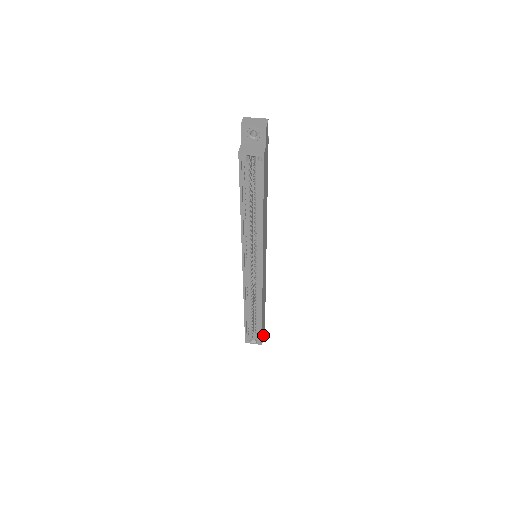
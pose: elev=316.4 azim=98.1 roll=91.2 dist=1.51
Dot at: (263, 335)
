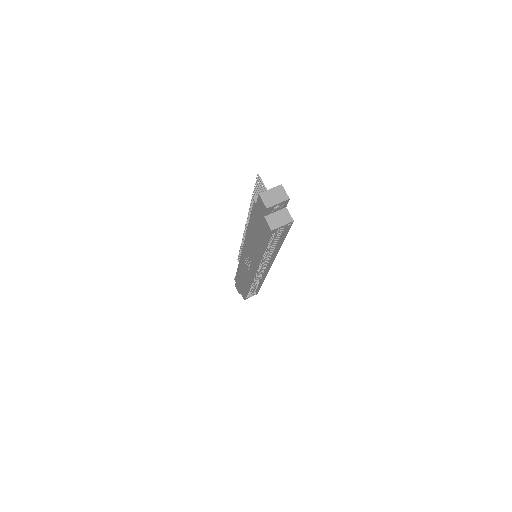
Dot at: occluded
